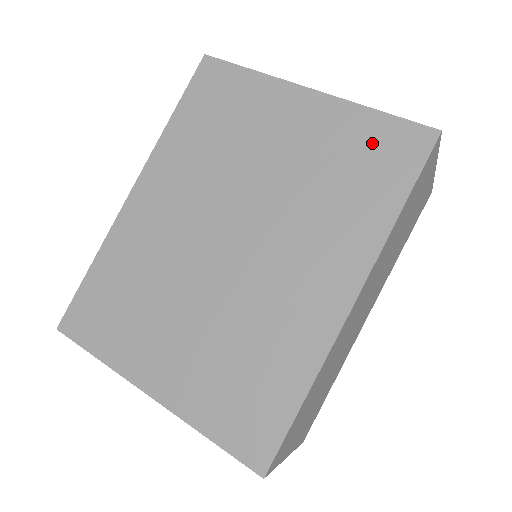
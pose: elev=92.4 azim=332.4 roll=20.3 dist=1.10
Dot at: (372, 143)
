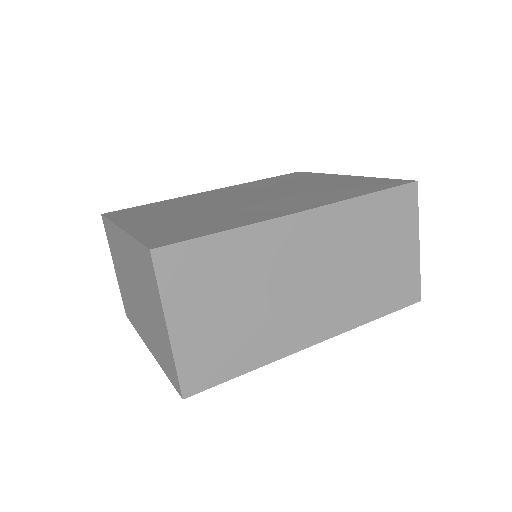
Dot at: (369, 183)
